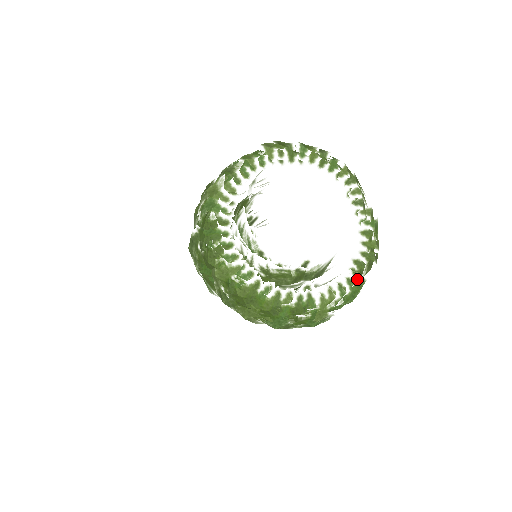
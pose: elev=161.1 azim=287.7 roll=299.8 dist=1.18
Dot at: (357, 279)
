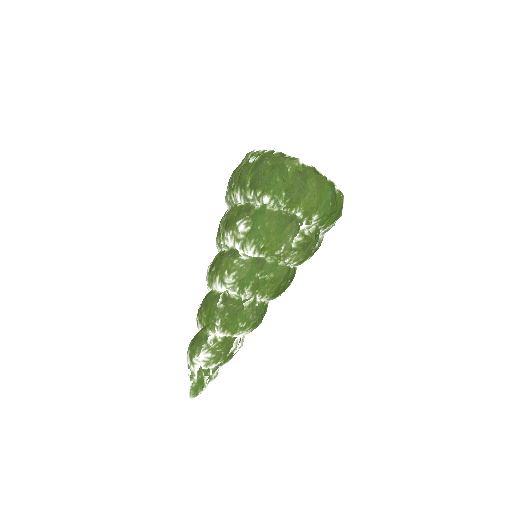
Dot at: occluded
